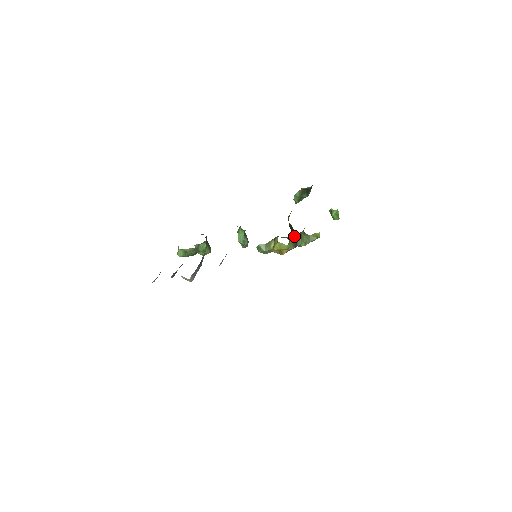
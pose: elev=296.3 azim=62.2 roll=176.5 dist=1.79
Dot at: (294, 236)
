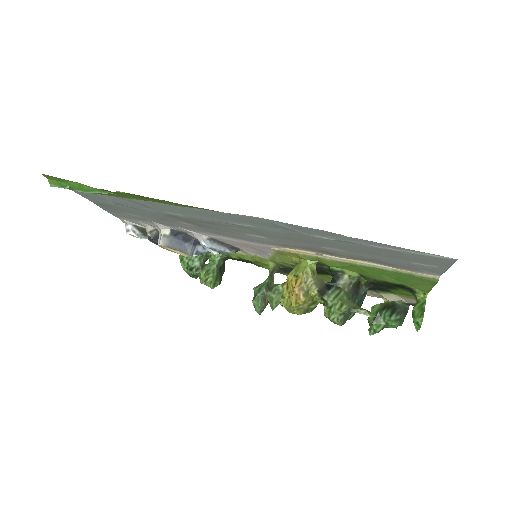
Dot at: (329, 283)
